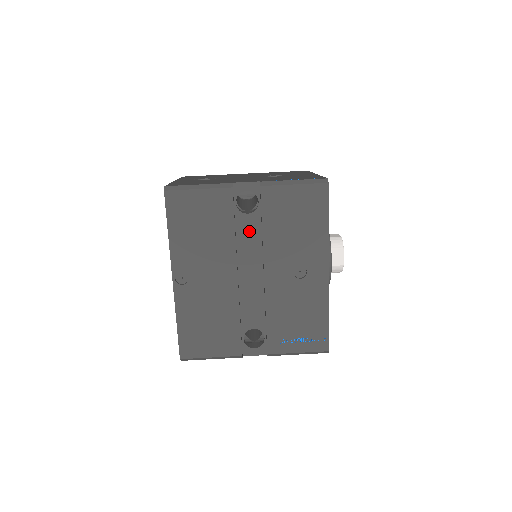
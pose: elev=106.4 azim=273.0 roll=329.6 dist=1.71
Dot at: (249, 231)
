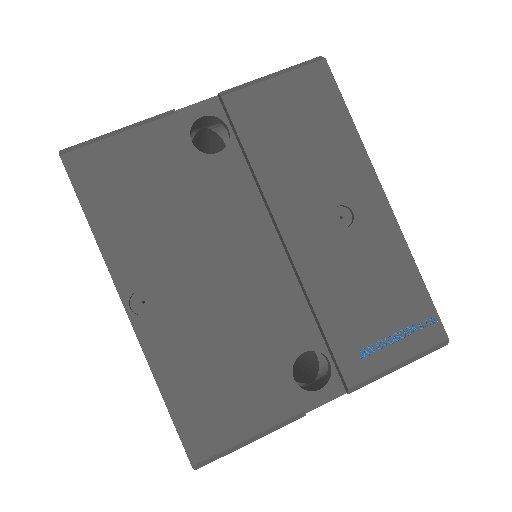
Dot at: (231, 181)
